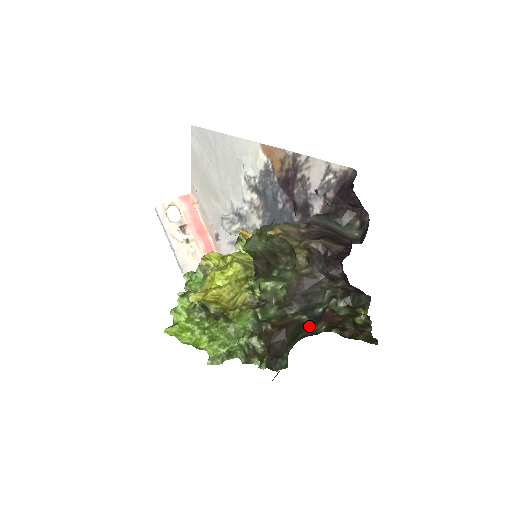
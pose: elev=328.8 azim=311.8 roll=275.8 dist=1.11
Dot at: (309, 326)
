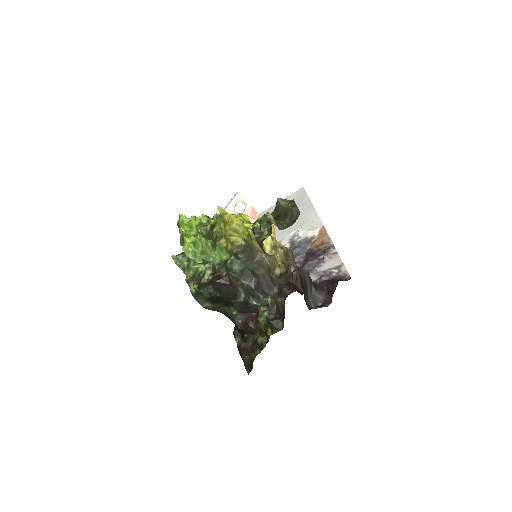
Dot at: (238, 305)
